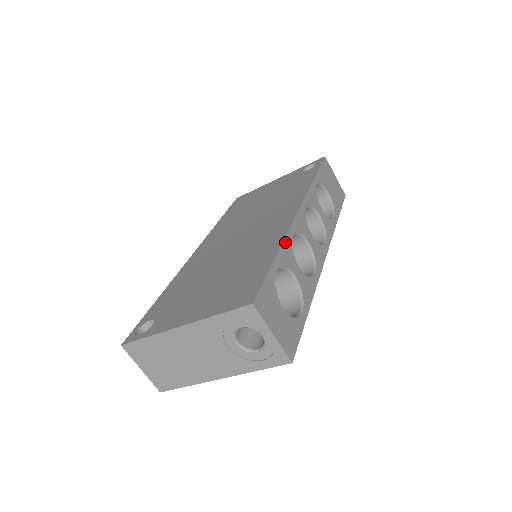
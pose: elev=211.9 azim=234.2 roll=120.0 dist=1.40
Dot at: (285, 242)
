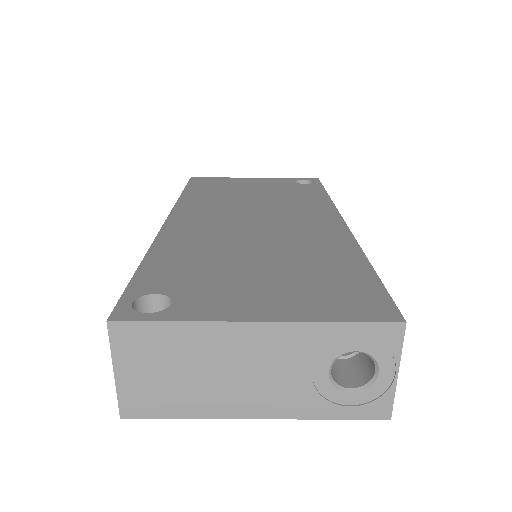
Dot at: (362, 253)
